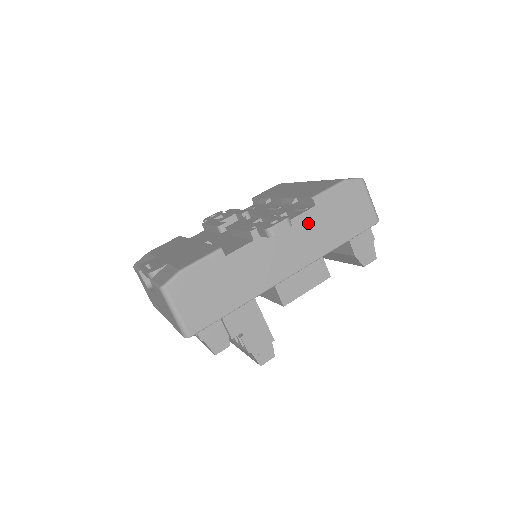
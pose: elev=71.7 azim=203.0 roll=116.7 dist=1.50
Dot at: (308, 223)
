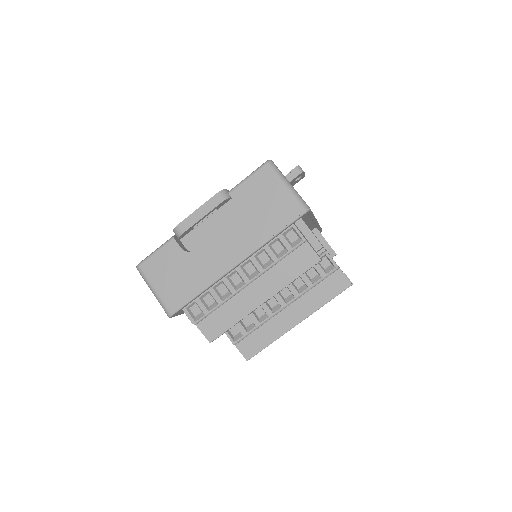
Dot at: occluded
